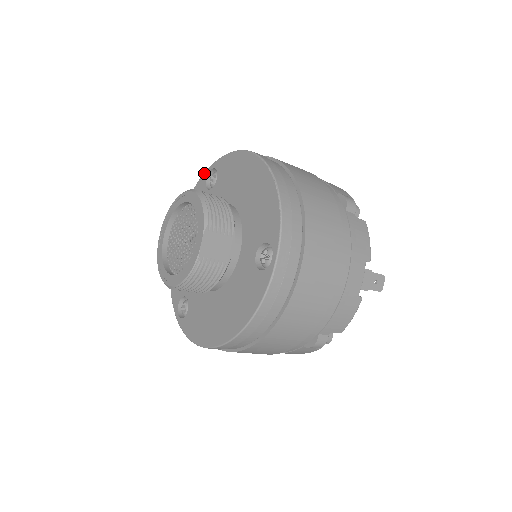
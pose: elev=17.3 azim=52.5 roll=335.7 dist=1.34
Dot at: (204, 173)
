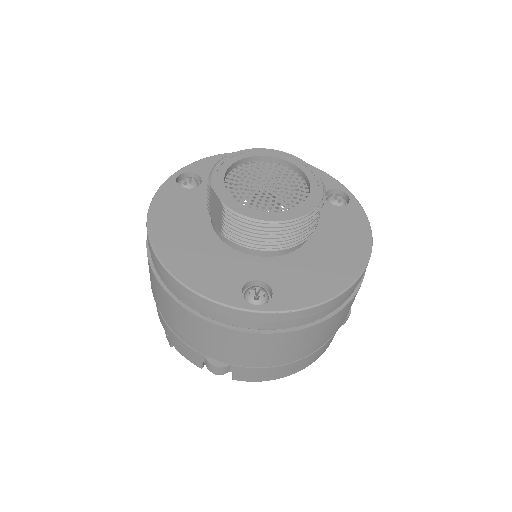
Dot at: (167, 180)
